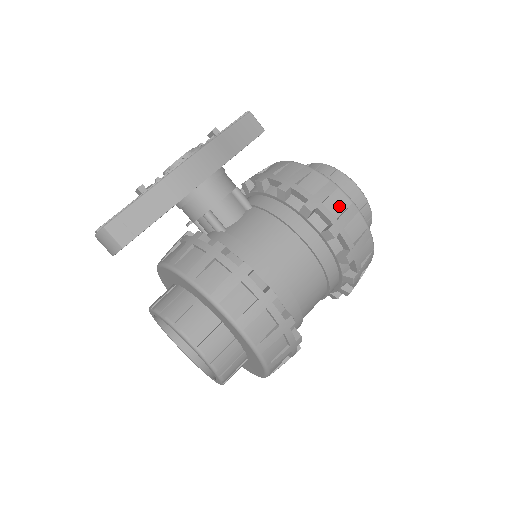
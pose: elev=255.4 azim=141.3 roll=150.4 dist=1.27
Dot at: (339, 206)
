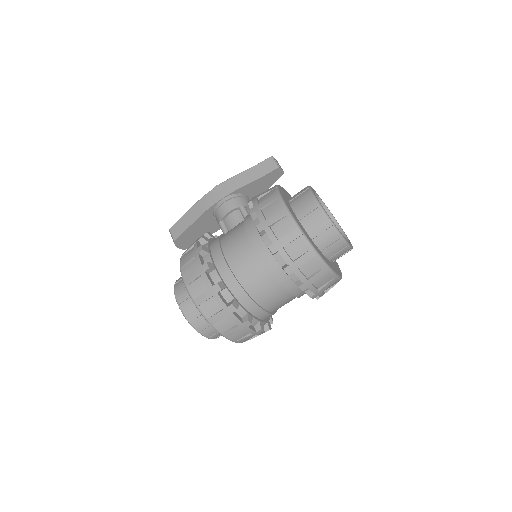
Dot at: (273, 211)
